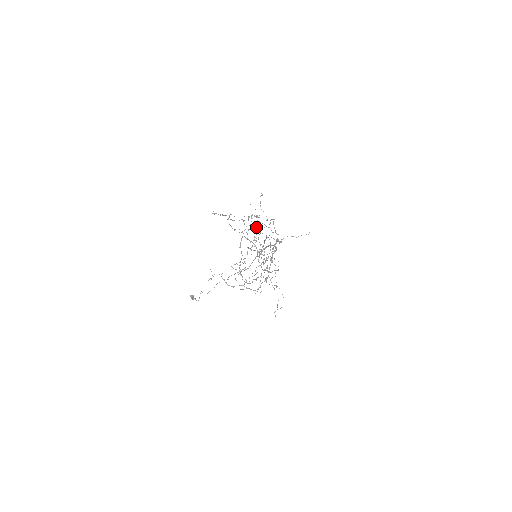
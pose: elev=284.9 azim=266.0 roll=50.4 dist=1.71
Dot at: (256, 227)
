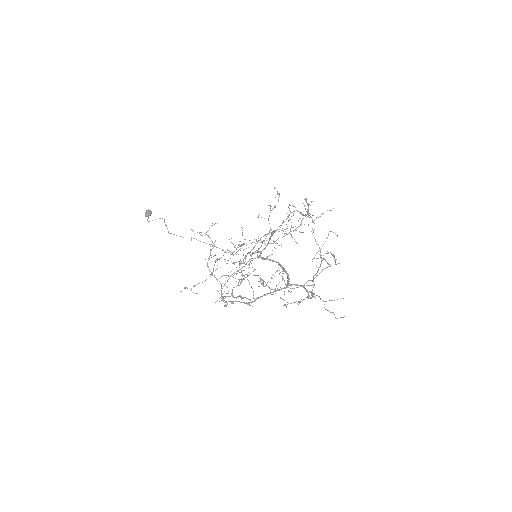
Dot at: (290, 231)
